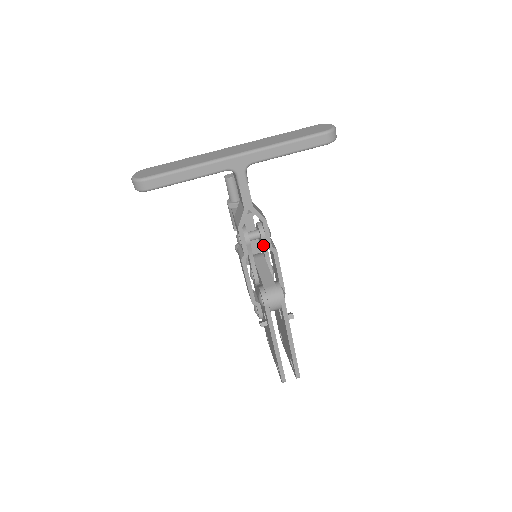
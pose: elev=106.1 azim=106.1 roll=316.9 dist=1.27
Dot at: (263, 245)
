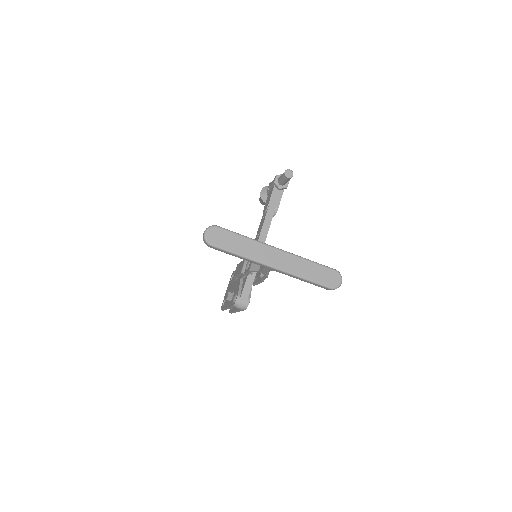
Dot at: occluded
